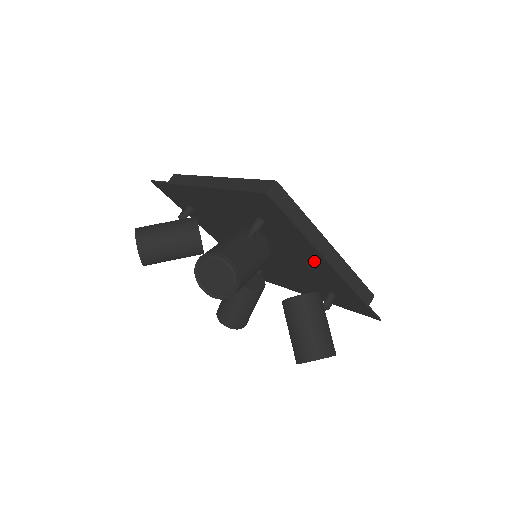
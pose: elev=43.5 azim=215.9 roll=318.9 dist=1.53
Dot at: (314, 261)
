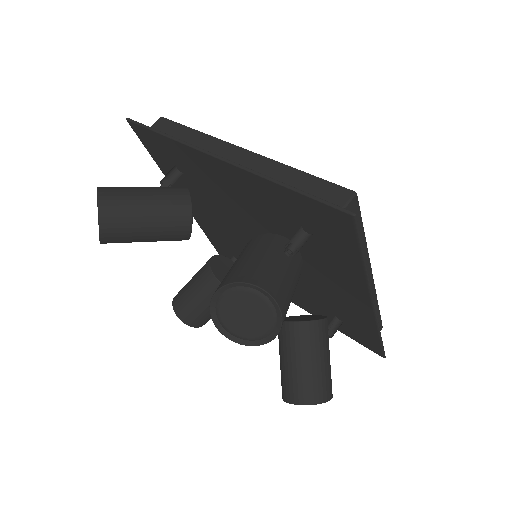
Dot at: (347, 291)
